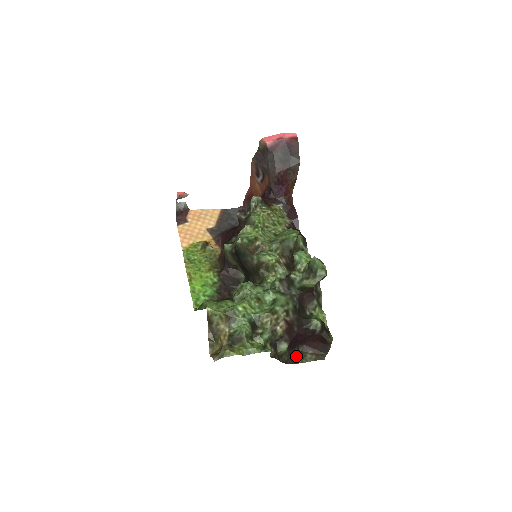
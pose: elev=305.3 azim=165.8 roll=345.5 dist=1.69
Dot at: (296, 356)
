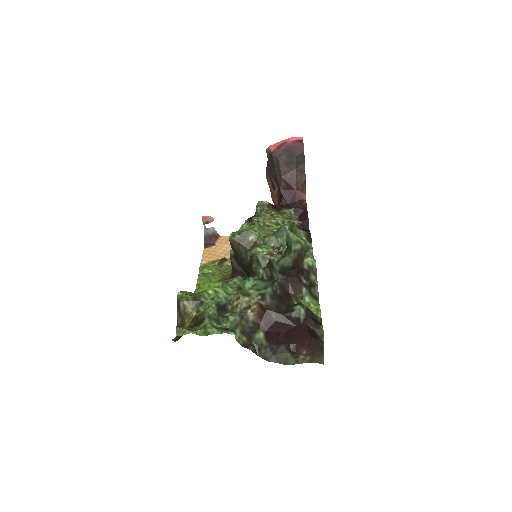
Dot at: (283, 354)
